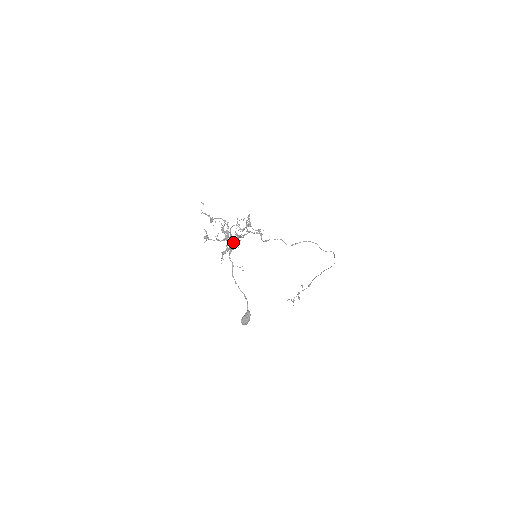
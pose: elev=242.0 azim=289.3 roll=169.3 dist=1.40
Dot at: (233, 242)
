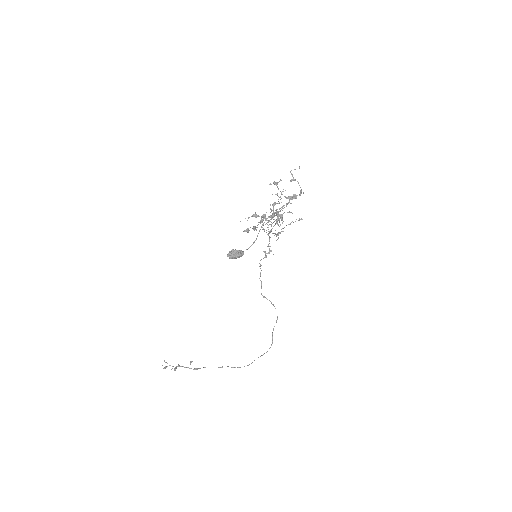
Dot at: (268, 220)
